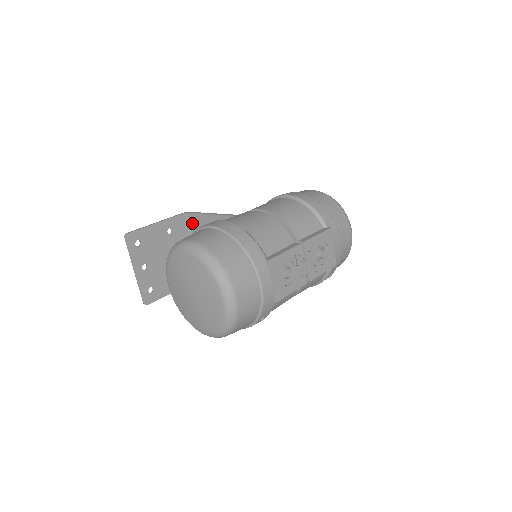
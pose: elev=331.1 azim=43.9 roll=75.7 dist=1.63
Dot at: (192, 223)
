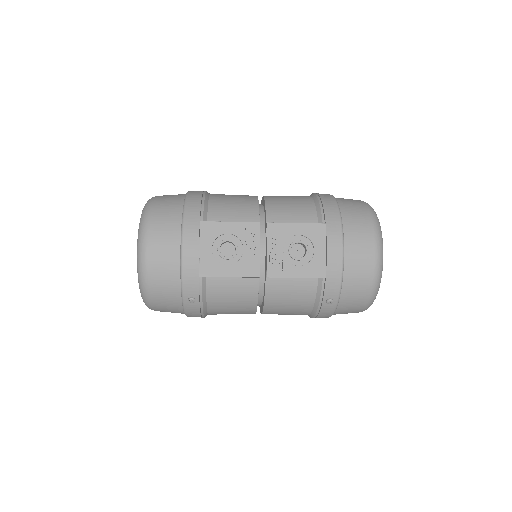
Dot at: occluded
